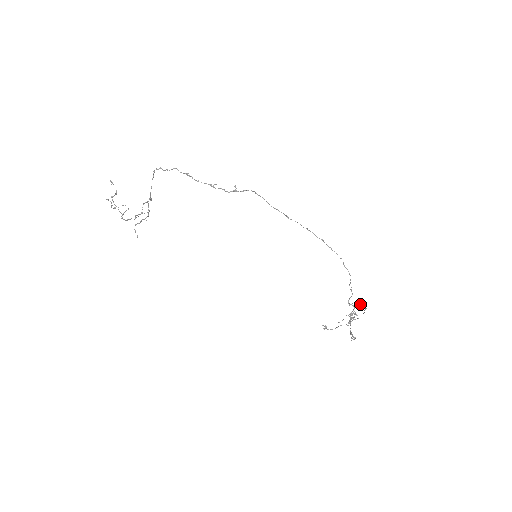
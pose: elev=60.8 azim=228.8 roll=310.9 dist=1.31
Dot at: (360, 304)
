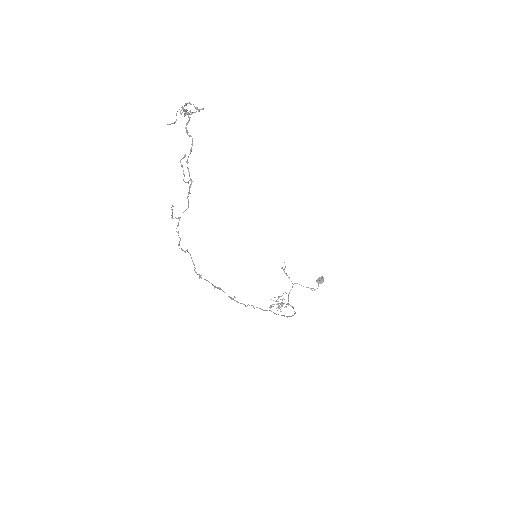
Dot at: (318, 283)
